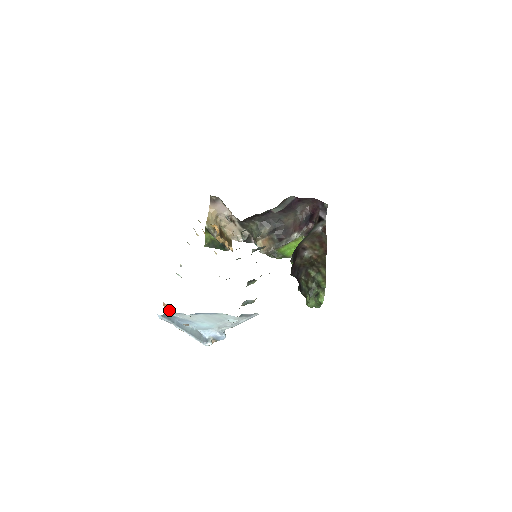
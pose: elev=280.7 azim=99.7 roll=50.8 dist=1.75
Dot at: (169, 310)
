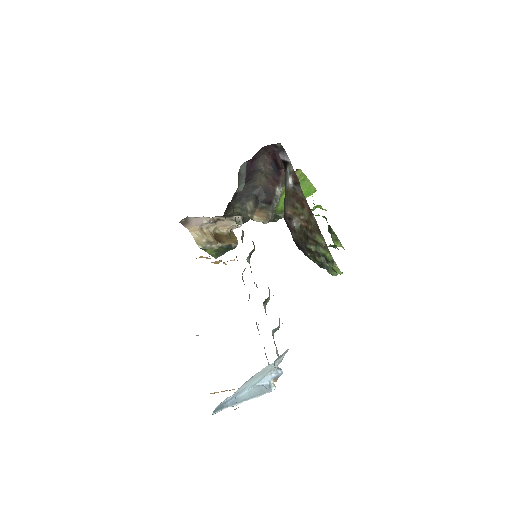
Dot at: (218, 392)
